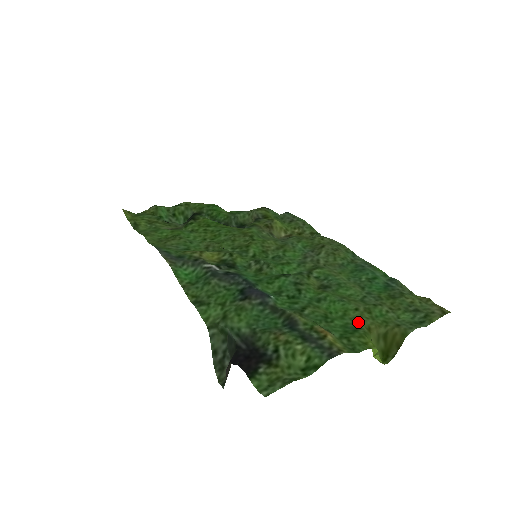
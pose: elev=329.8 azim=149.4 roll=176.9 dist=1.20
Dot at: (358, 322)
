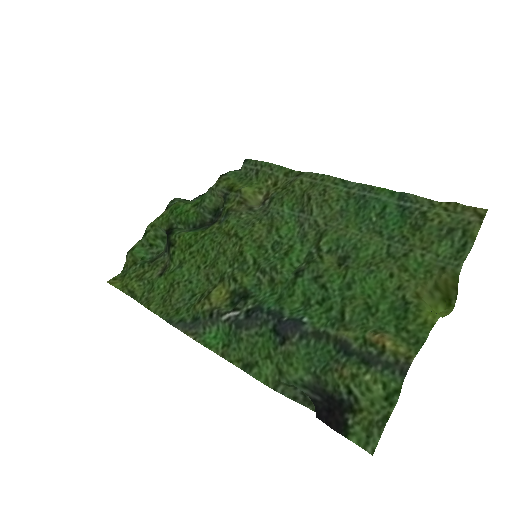
Dot at: (402, 294)
